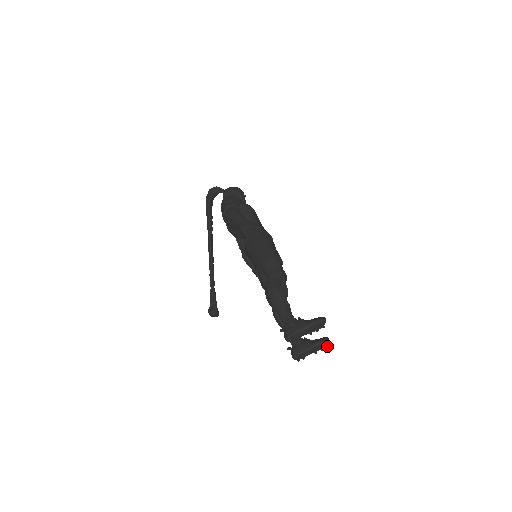
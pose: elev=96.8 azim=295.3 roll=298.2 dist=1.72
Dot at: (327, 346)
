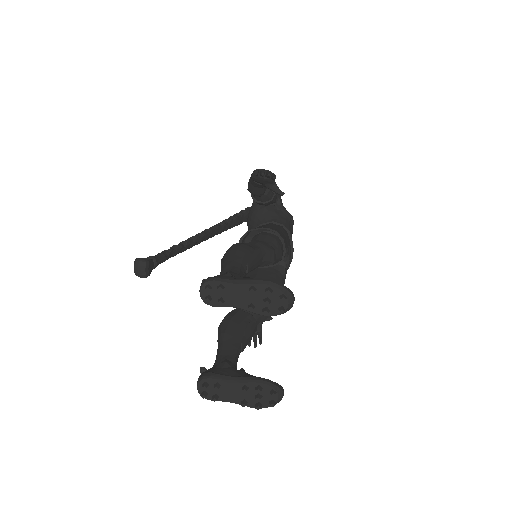
Dot at: (272, 402)
